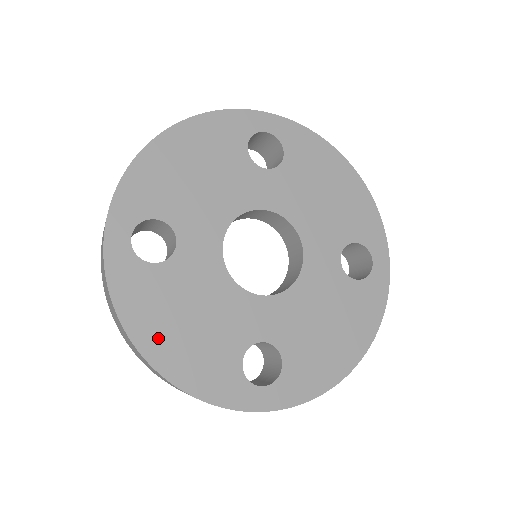
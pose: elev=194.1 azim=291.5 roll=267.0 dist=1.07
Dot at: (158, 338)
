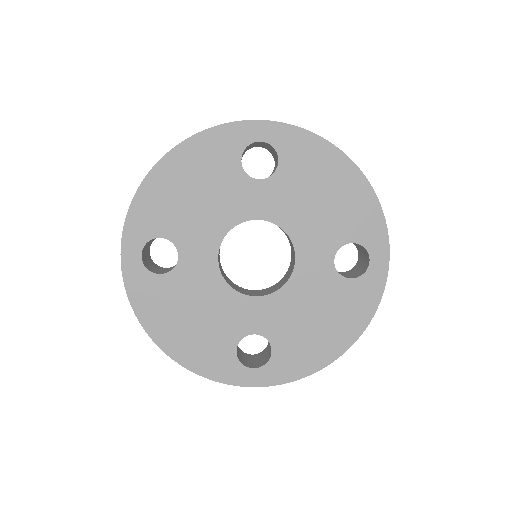
Dot at: (167, 332)
